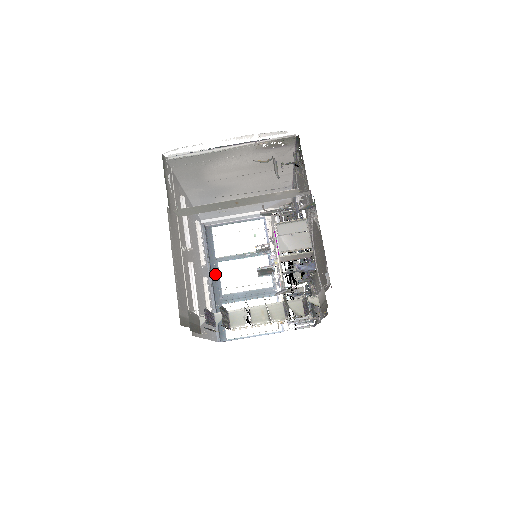
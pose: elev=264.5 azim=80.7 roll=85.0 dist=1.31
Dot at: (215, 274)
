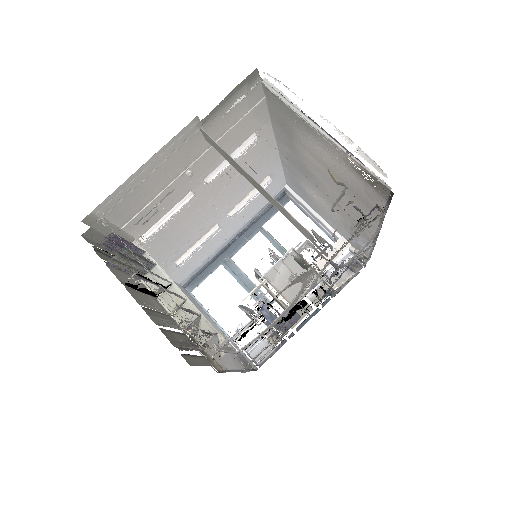
Dot at: (246, 237)
